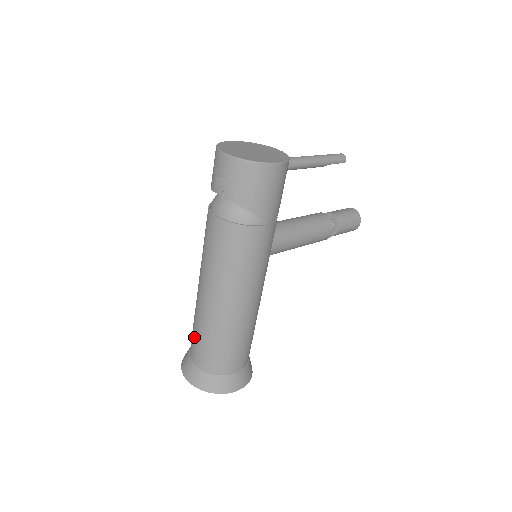
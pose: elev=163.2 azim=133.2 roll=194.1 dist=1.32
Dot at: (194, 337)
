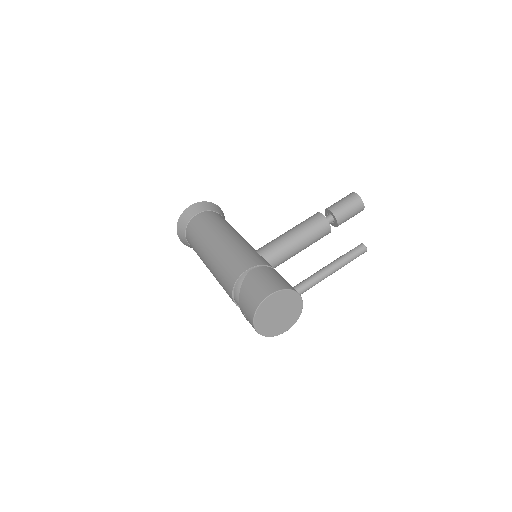
Dot at: (192, 246)
